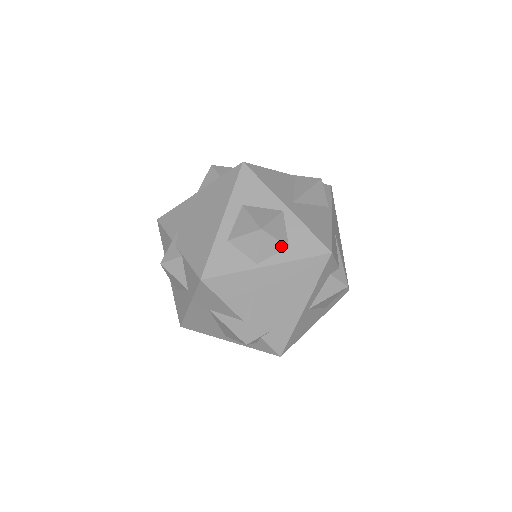
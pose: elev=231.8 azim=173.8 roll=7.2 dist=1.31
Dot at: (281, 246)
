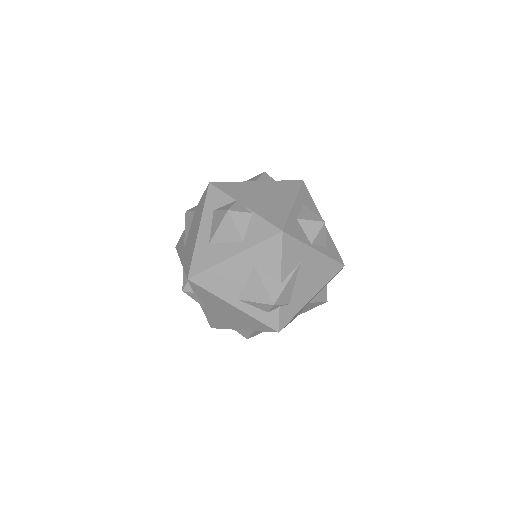
Dot at: (324, 243)
